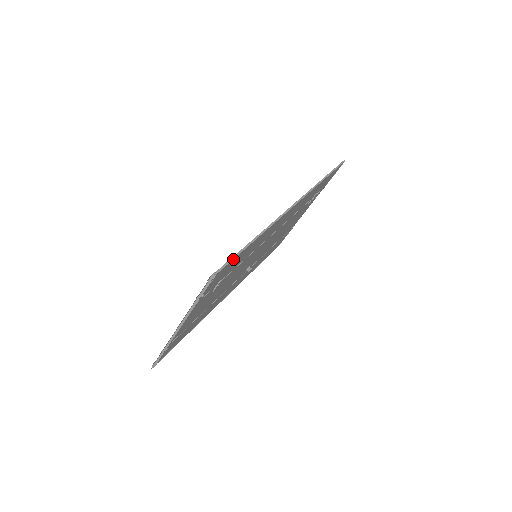
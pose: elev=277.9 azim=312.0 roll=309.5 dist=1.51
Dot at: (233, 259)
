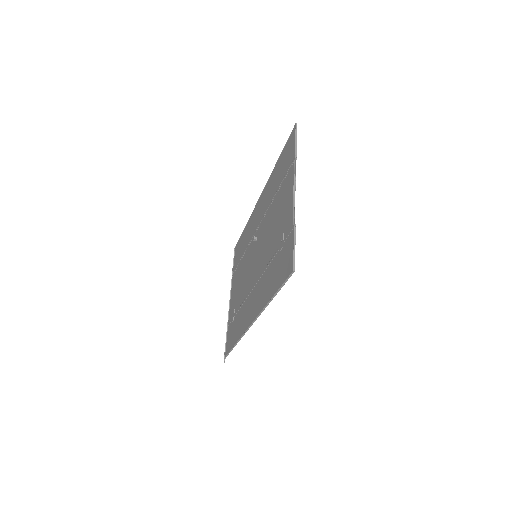
Dot at: occluded
